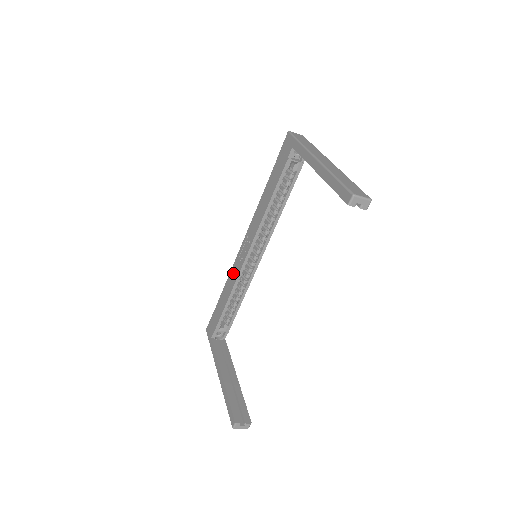
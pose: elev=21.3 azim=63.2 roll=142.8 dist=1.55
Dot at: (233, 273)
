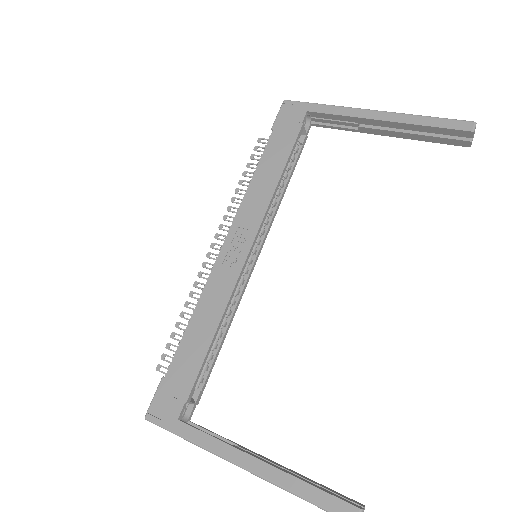
Dot at: (215, 290)
